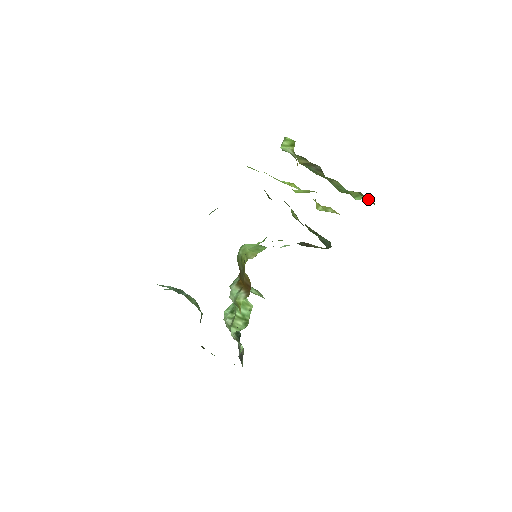
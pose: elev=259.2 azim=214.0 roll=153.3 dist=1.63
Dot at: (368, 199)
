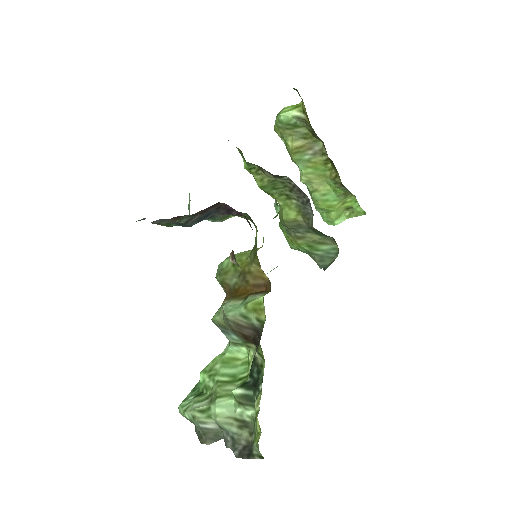
Dot at: (355, 212)
